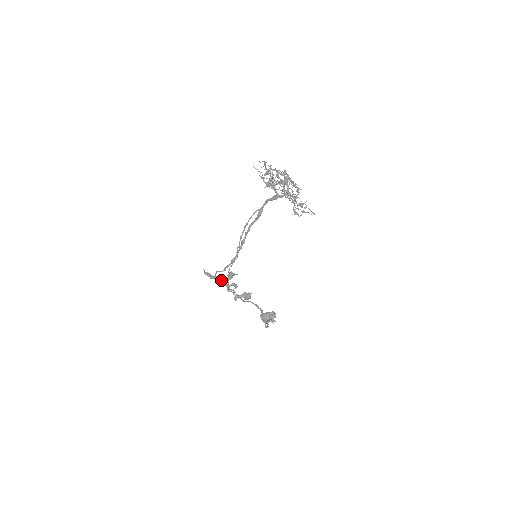
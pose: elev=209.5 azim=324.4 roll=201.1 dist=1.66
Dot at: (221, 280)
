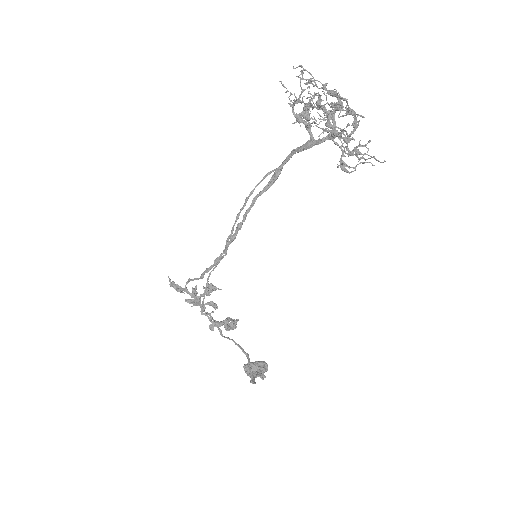
Dot at: (193, 294)
